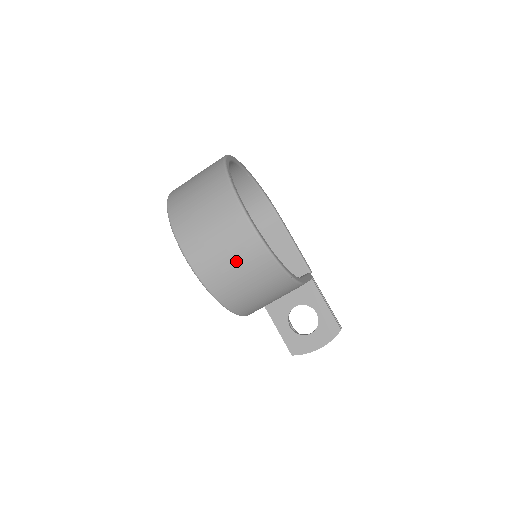
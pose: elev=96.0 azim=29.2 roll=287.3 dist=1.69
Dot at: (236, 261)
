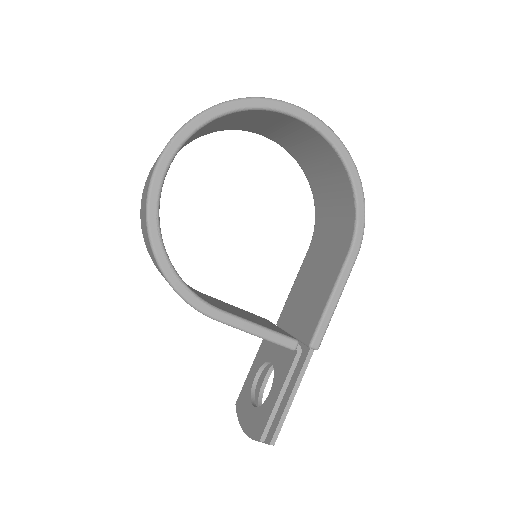
Dot at: (143, 210)
